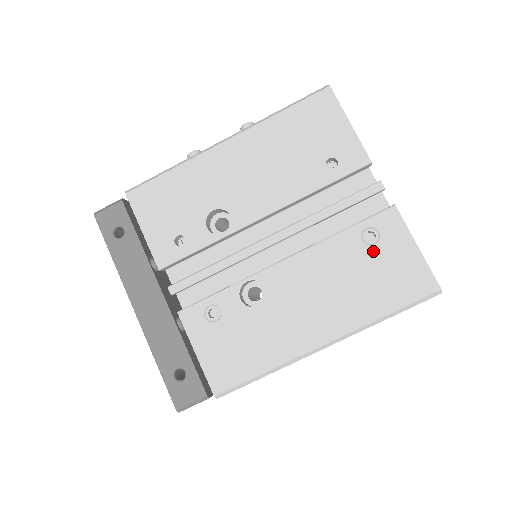
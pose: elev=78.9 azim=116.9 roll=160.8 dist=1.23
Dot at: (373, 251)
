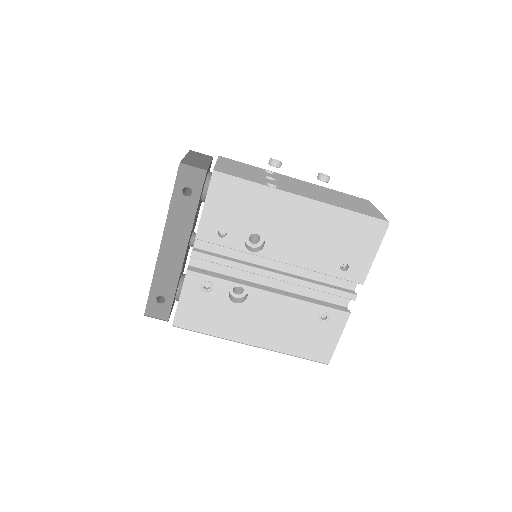
Dot at: (318, 325)
